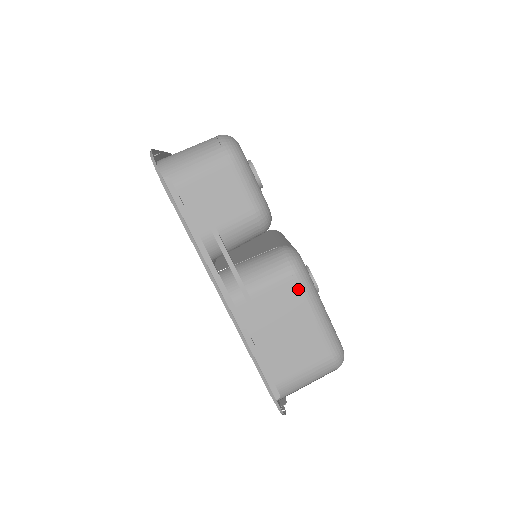
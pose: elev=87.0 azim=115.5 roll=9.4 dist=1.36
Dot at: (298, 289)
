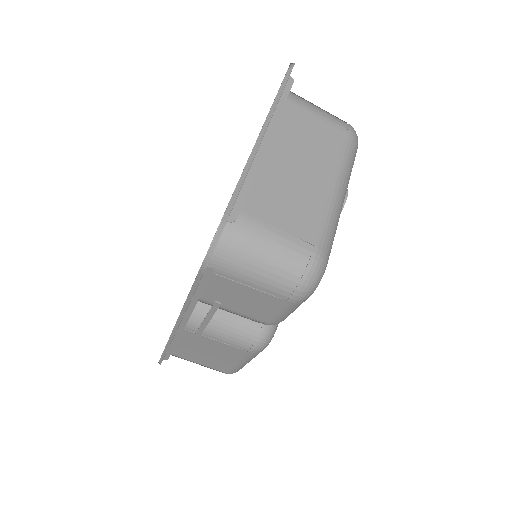
Dot at: (244, 354)
